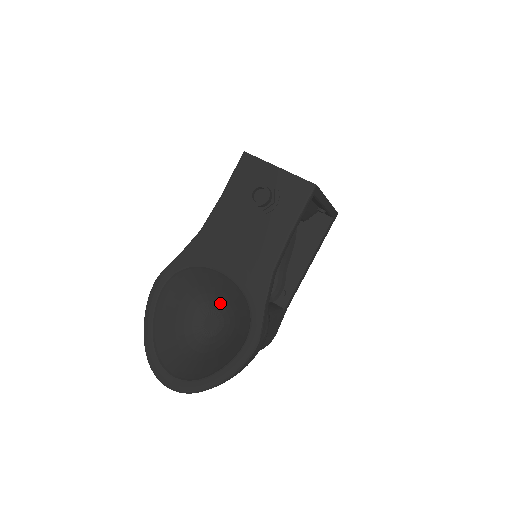
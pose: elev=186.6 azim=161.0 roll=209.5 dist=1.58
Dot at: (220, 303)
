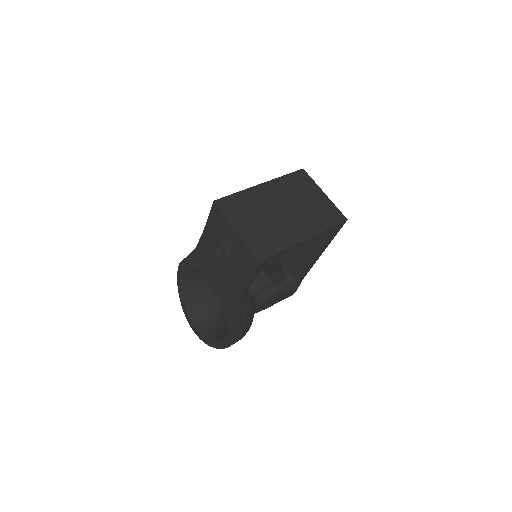
Dot at: occluded
